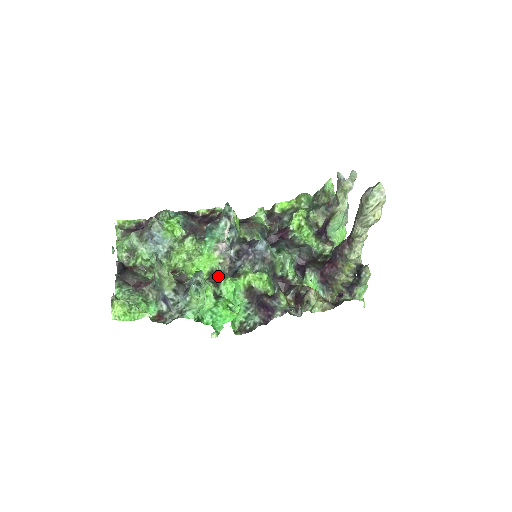
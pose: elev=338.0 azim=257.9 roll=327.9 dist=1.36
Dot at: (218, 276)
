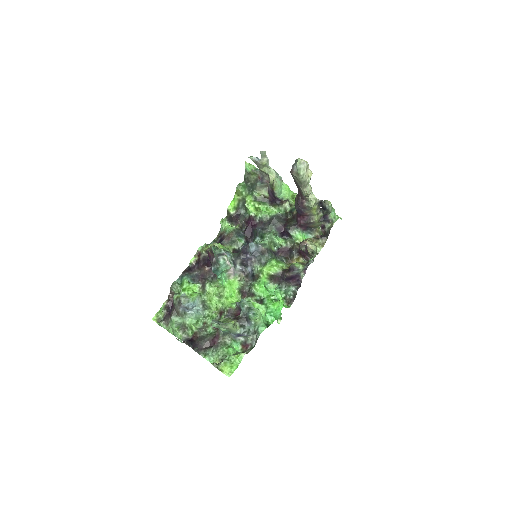
Dot at: (247, 289)
